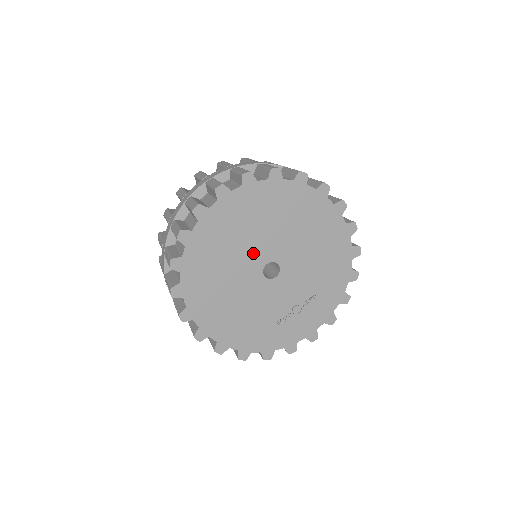
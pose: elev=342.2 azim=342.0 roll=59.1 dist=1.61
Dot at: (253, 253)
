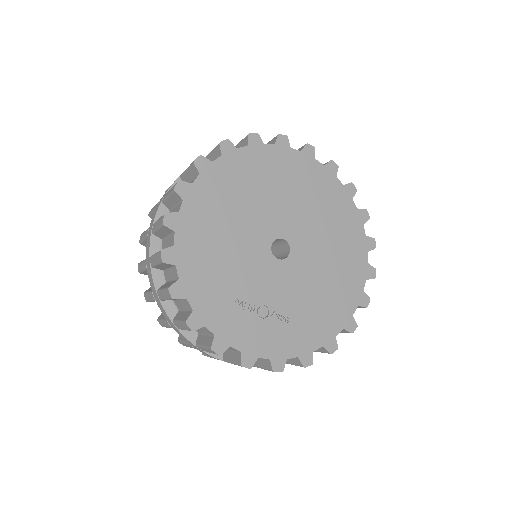
Dot at: (283, 217)
